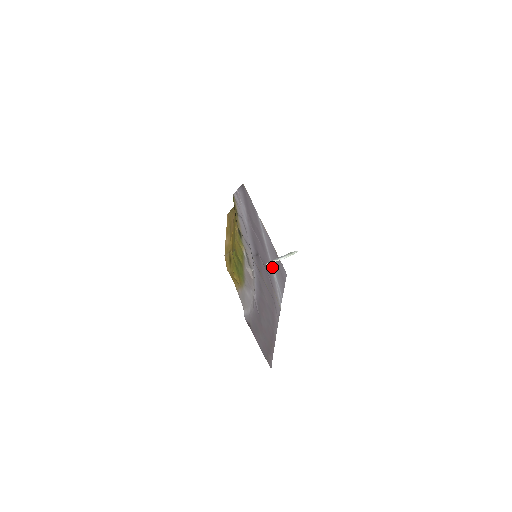
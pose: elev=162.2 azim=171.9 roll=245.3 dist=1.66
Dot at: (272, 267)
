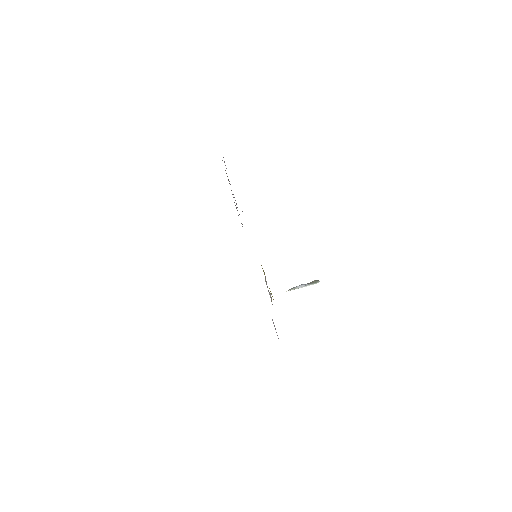
Dot at: occluded
